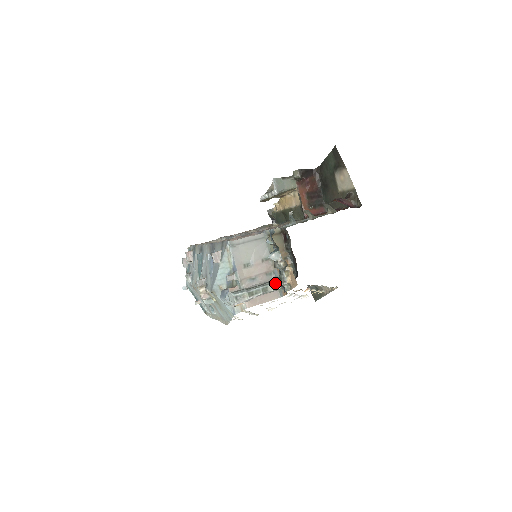
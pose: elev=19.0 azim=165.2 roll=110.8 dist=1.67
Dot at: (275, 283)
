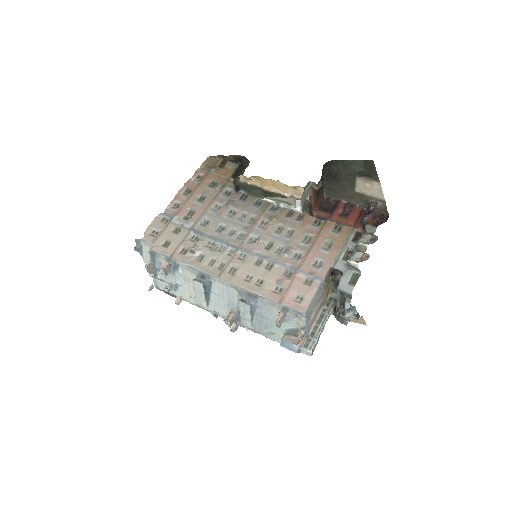
Dot at: (329, 315)
